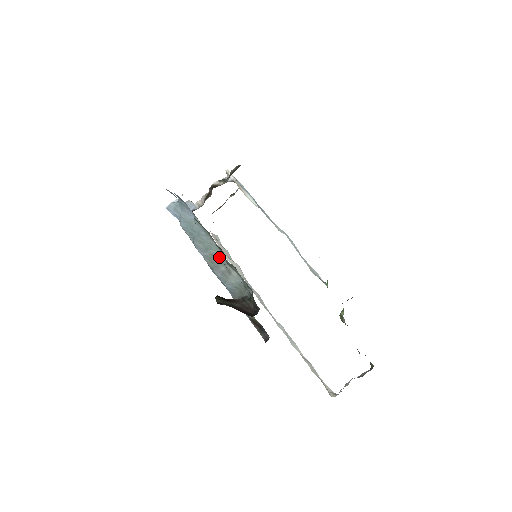
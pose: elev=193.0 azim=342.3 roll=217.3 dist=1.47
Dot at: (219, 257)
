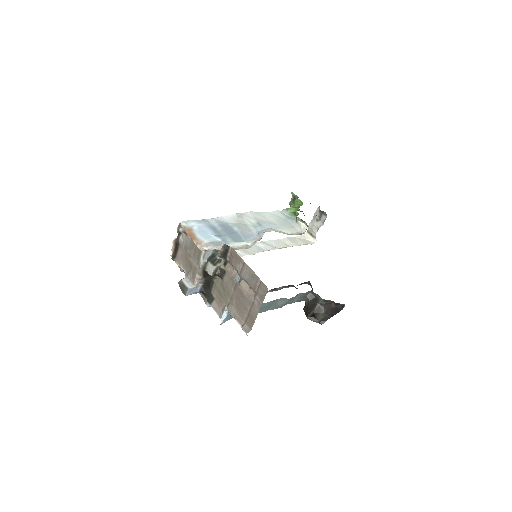
Dot at: (280, 301)
